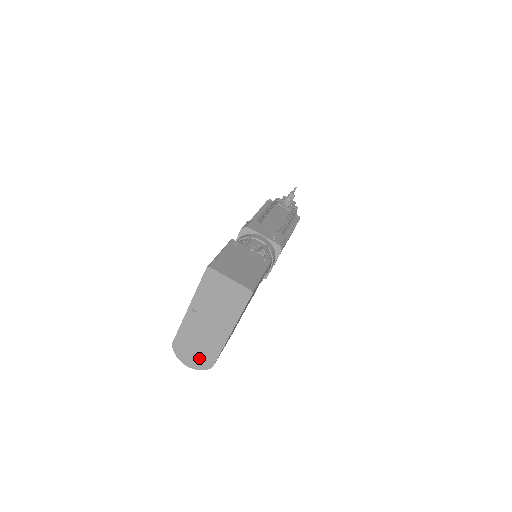
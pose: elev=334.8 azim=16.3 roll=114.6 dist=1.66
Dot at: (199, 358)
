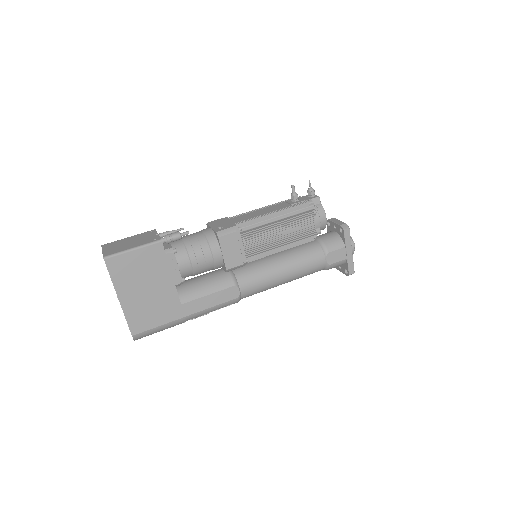
Dot at: occluded
